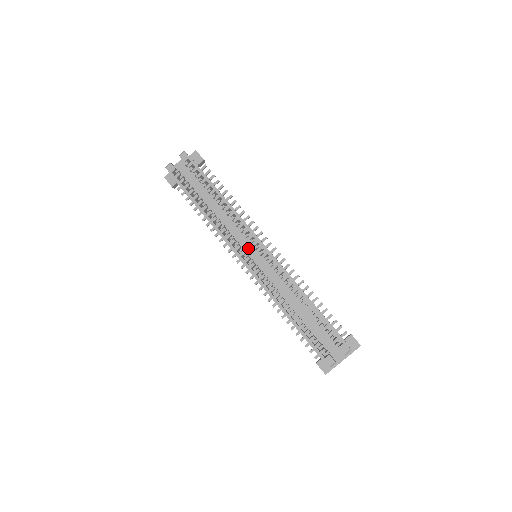
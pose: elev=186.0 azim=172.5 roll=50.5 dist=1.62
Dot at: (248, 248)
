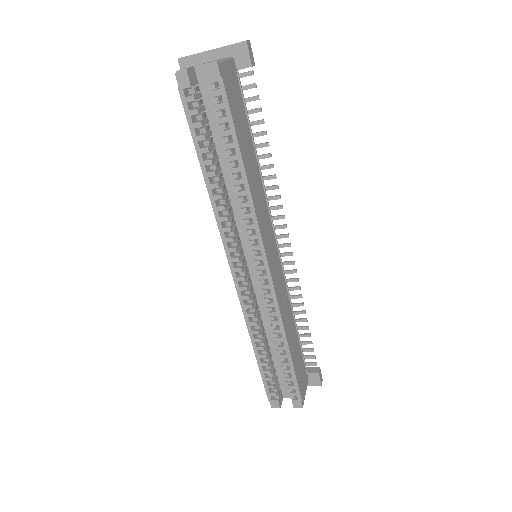
Dot at: (249, 247)
